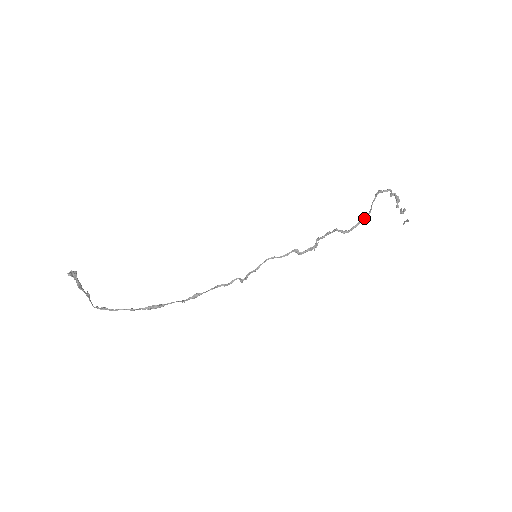
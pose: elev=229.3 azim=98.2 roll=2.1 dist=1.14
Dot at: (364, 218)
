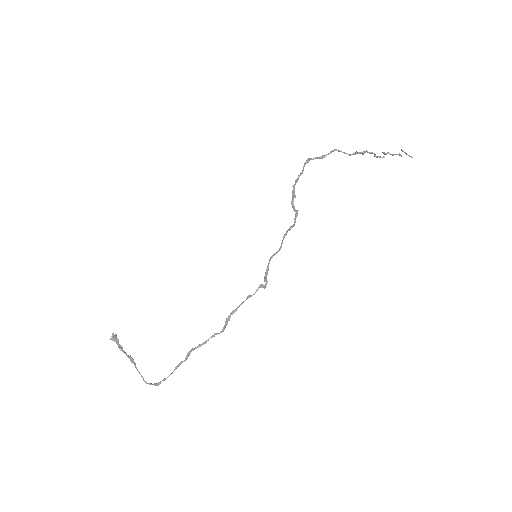
Dot at: (305, 163)
